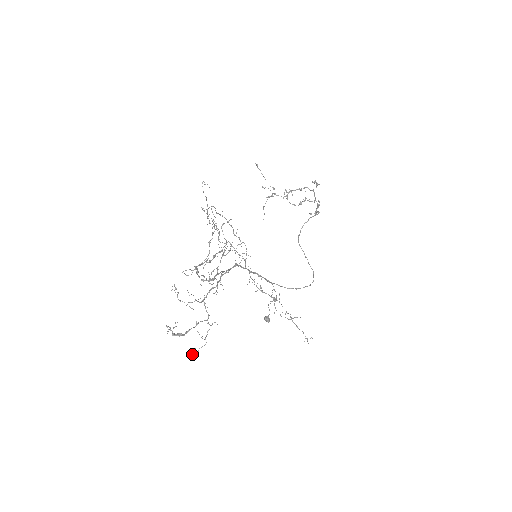
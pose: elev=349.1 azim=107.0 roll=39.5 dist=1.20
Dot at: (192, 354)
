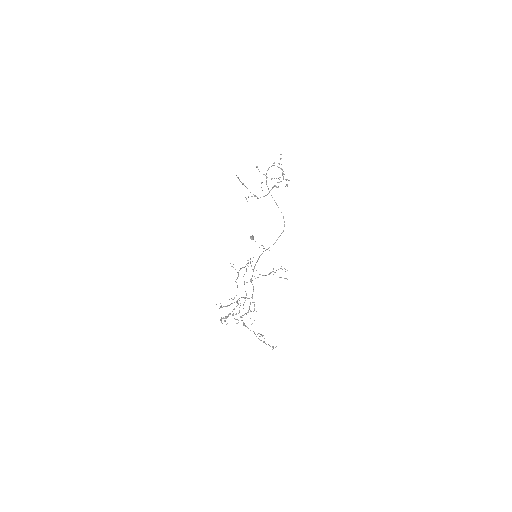
Dot at: (232, 315)
